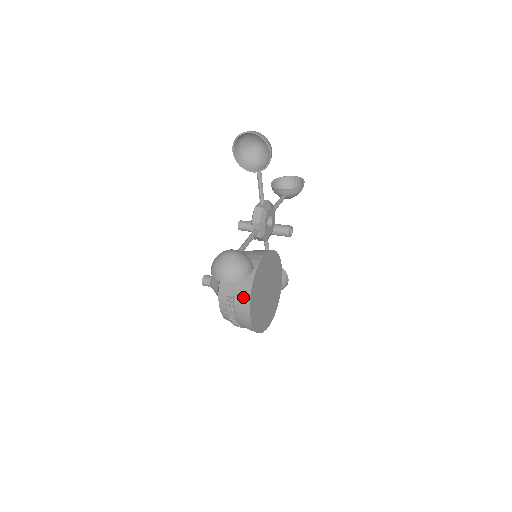
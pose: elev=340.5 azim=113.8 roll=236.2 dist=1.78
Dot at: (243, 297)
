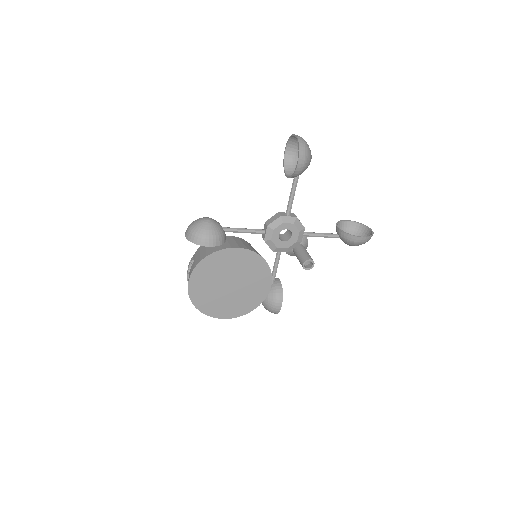
Dot at: (195, 263)
